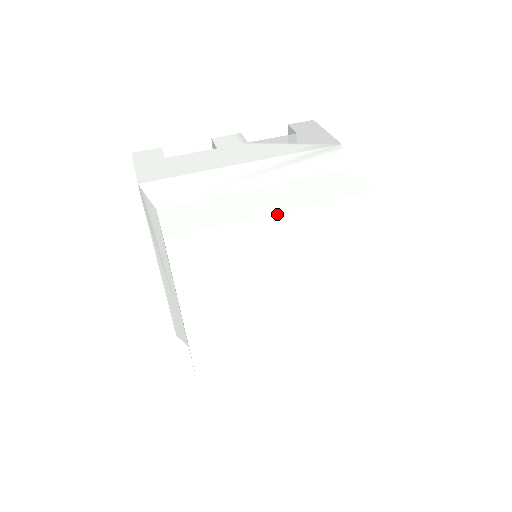
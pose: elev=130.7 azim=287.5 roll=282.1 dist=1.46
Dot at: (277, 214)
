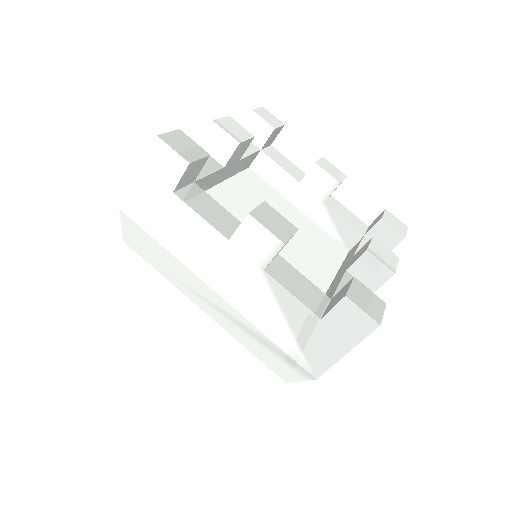
Dot at: (185, 344)
